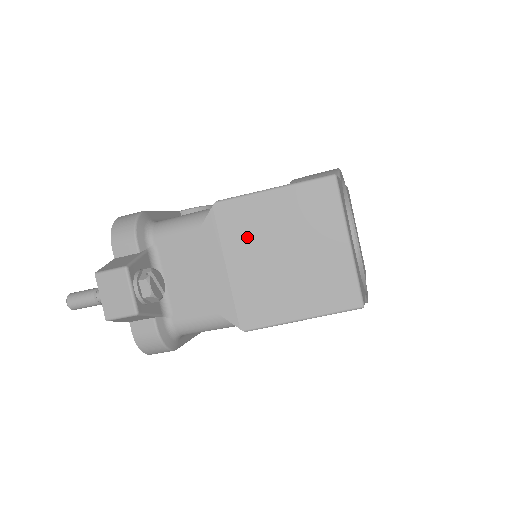
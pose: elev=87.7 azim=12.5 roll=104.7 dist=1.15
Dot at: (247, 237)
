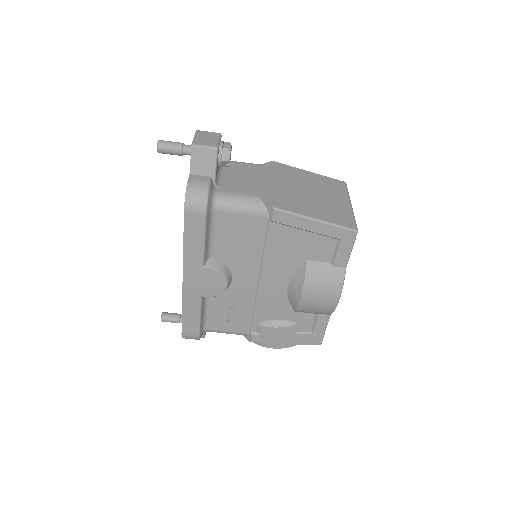
Dot at: (289, 178)
